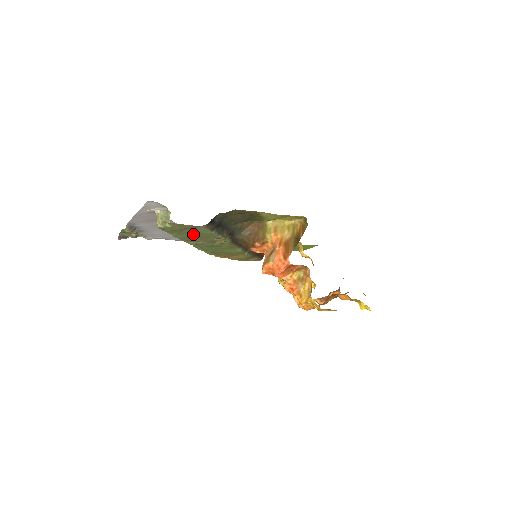
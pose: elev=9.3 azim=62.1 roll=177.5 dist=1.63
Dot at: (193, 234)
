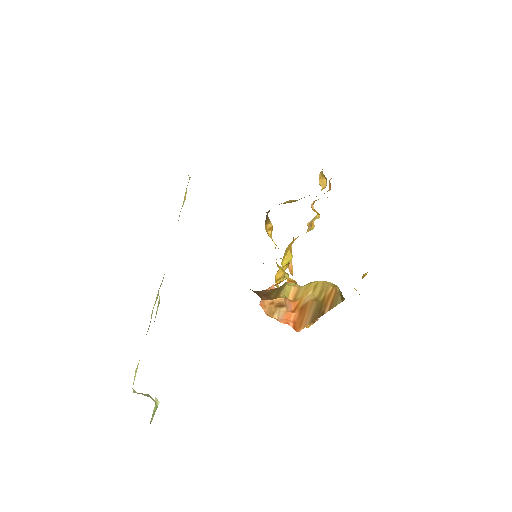
Dot at: occluded
